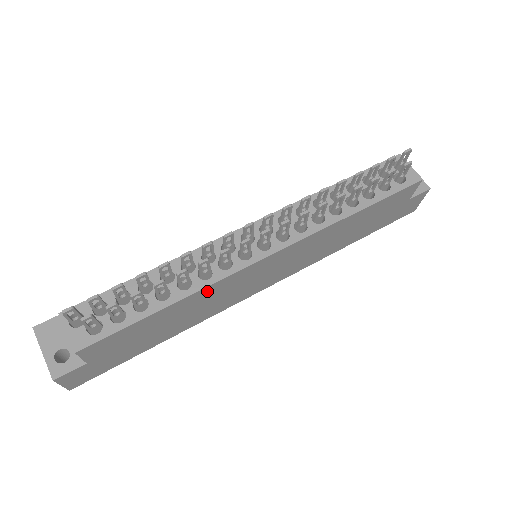
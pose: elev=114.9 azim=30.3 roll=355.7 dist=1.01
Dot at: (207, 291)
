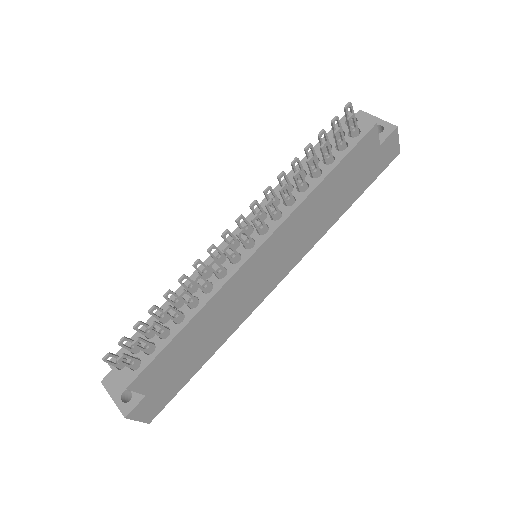
Dot at: (215, 302)
